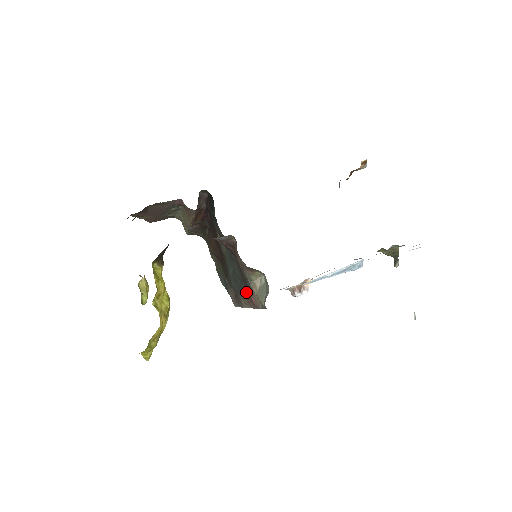
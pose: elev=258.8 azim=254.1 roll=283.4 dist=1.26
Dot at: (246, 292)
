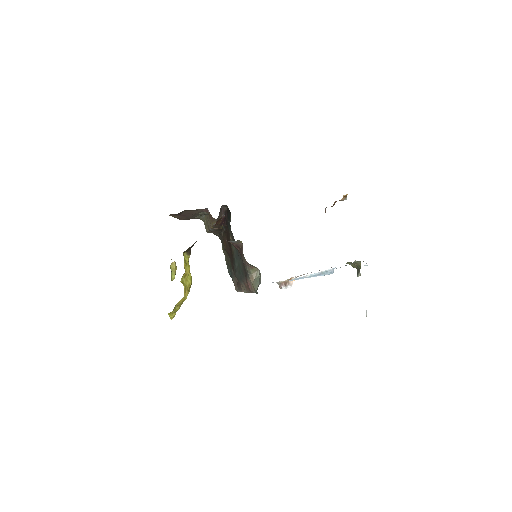
Dot at: (245, 281)
